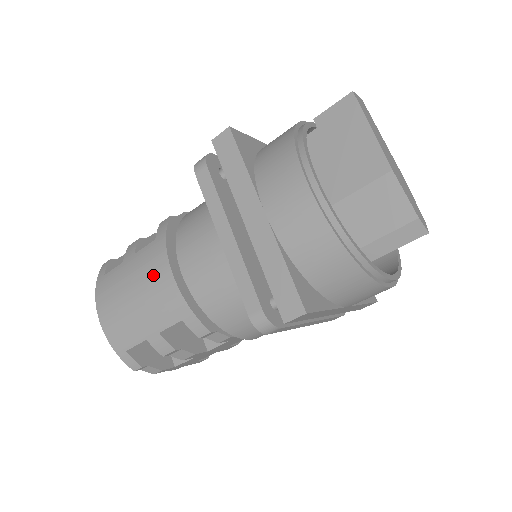
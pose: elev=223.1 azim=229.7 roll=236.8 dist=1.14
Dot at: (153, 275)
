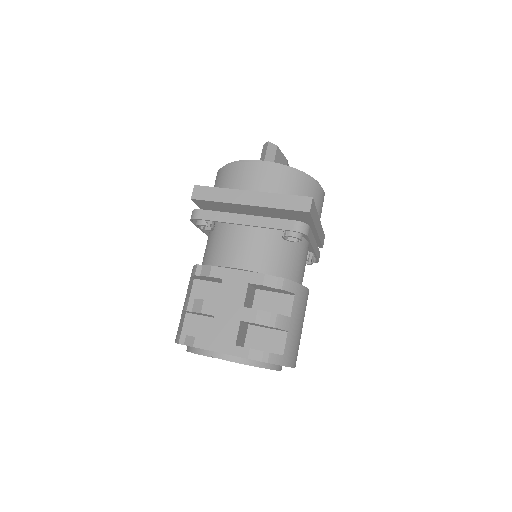
Dot at: occluded
